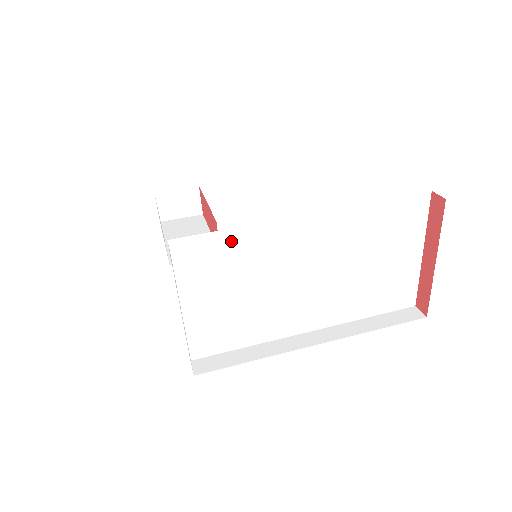
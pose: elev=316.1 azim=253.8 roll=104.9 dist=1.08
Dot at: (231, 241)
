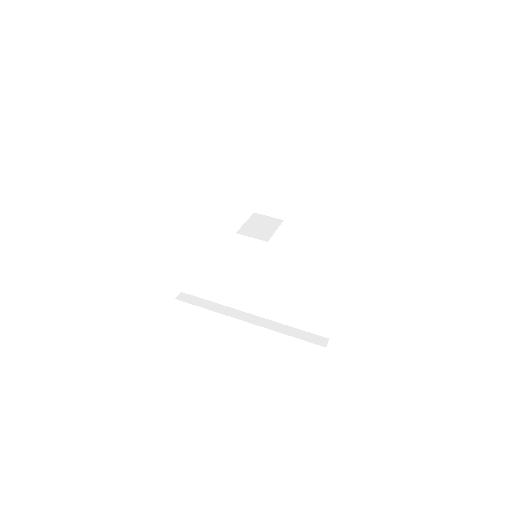
Dot at: (215, 235)
